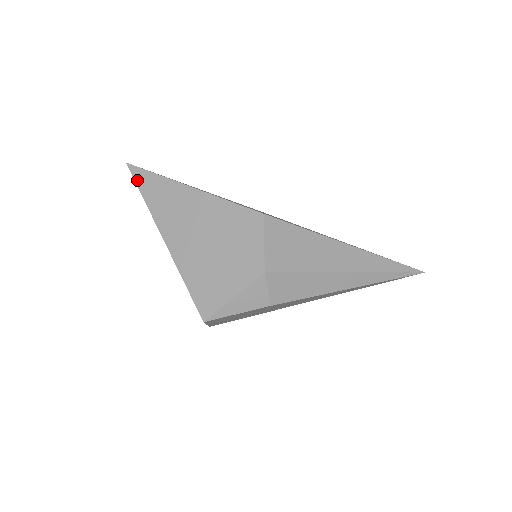
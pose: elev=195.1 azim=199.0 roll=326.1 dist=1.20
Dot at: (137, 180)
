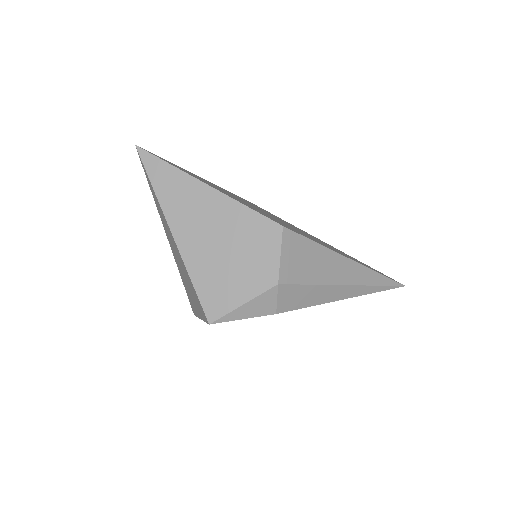
Dot at: (147, 166)
